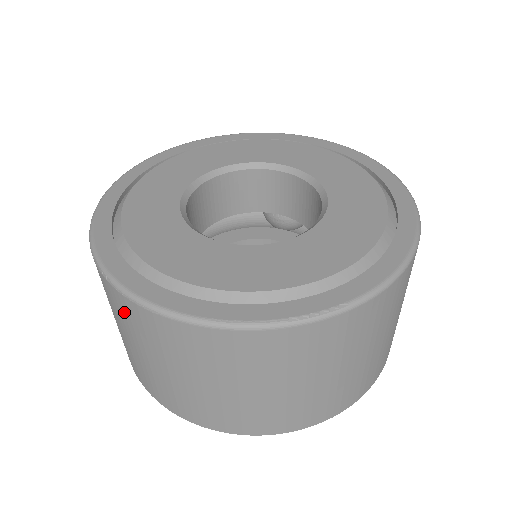
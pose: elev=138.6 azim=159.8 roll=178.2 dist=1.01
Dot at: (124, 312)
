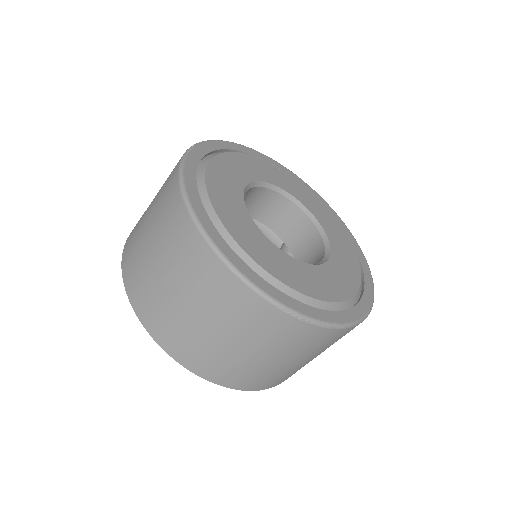
Dot at: (304, 339)
